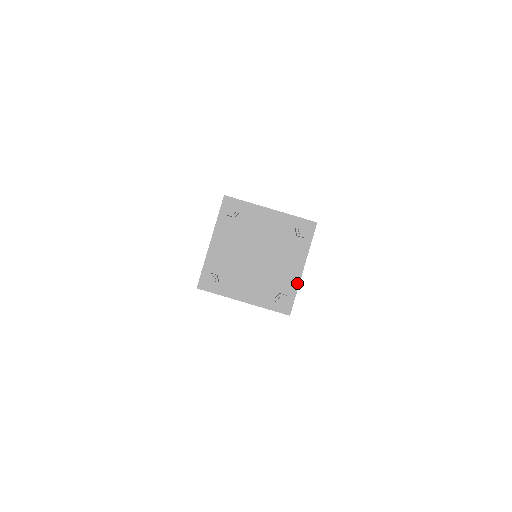
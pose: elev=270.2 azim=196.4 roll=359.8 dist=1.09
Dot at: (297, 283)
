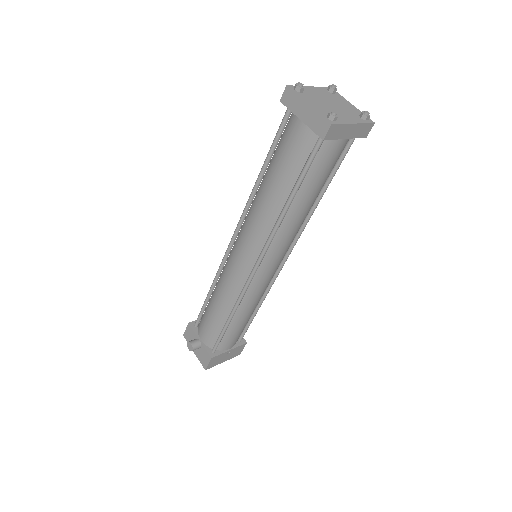
Dot at: (358, 110)
